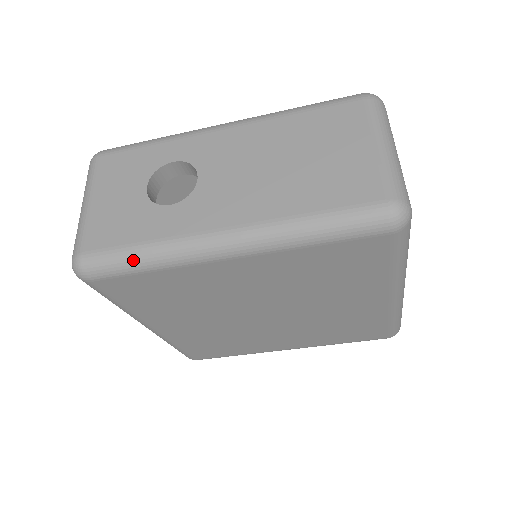
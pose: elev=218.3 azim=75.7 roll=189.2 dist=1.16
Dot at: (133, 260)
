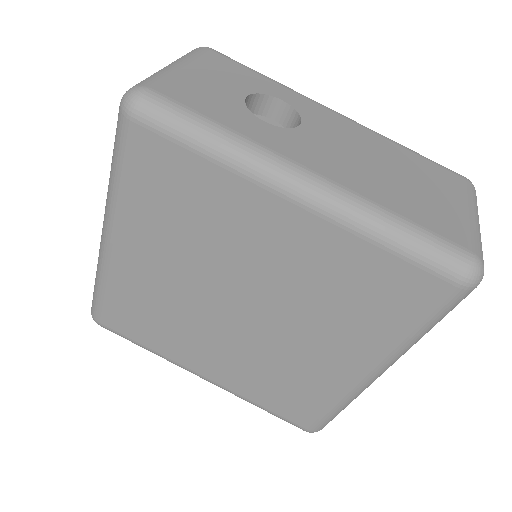
Dot at: (200, 131)
